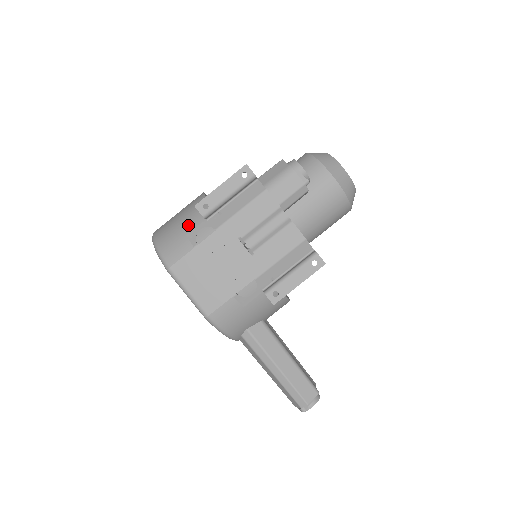
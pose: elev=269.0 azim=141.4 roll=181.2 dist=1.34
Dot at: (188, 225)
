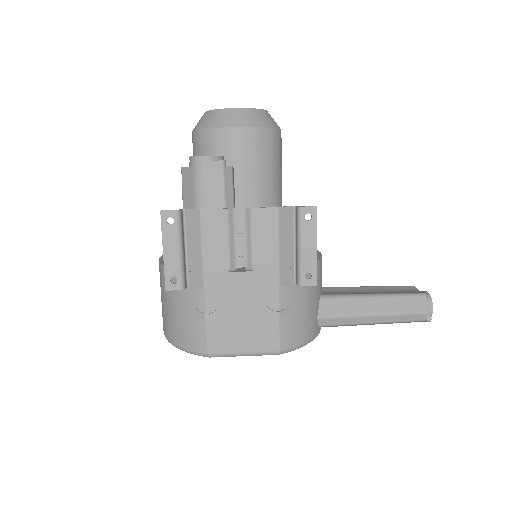
Dot at: (180, 306)
